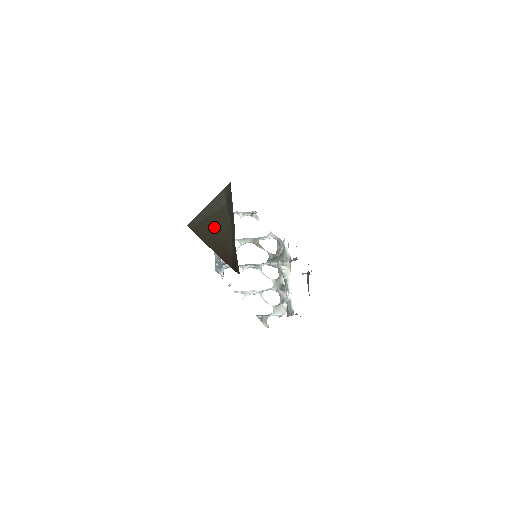
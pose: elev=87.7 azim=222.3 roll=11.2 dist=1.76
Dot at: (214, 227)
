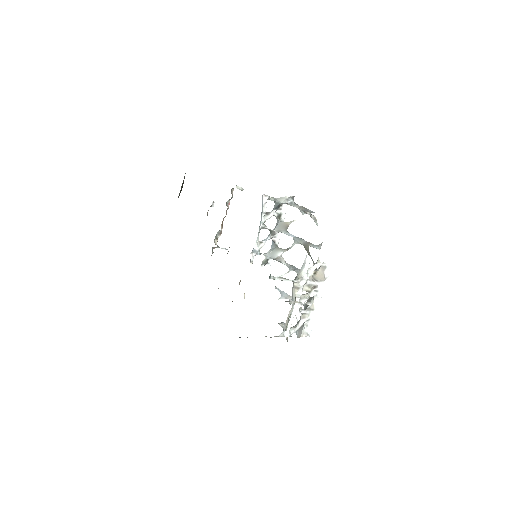
Dot at: occluded
